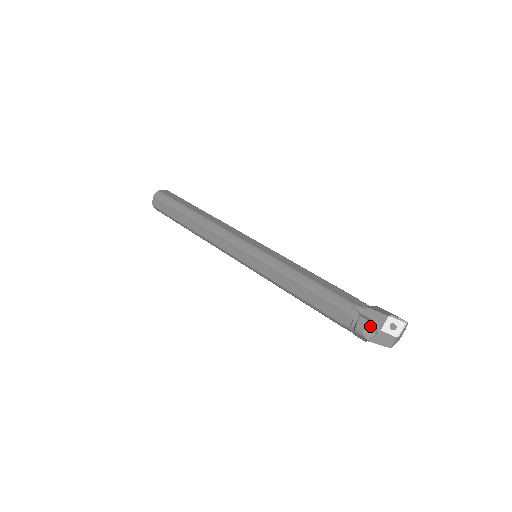
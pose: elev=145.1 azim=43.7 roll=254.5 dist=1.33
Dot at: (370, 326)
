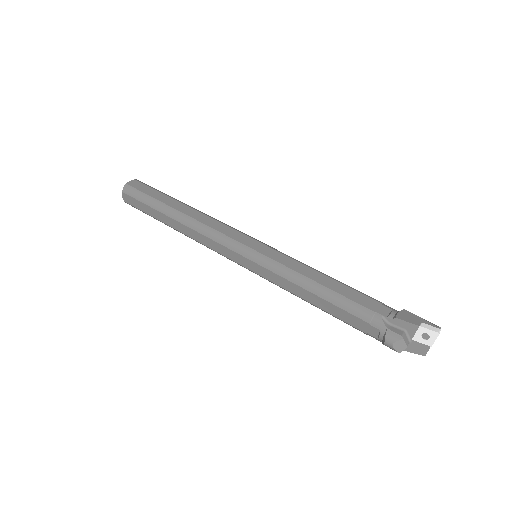
Dot at: (400, 340)
